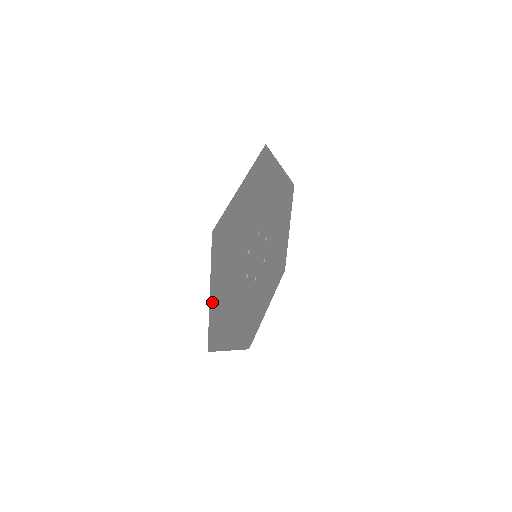
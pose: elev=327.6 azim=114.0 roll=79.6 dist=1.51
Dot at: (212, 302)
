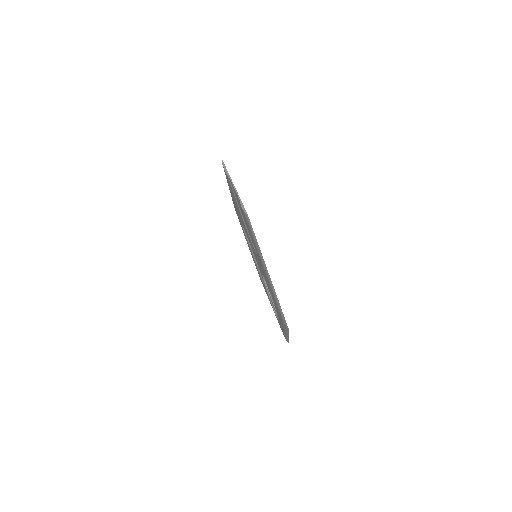
Dot at: occluded
